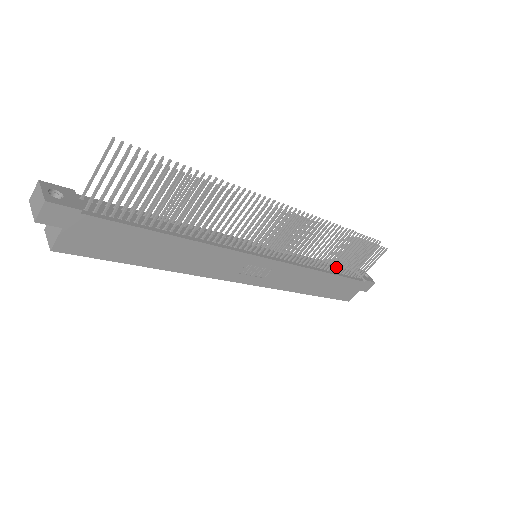
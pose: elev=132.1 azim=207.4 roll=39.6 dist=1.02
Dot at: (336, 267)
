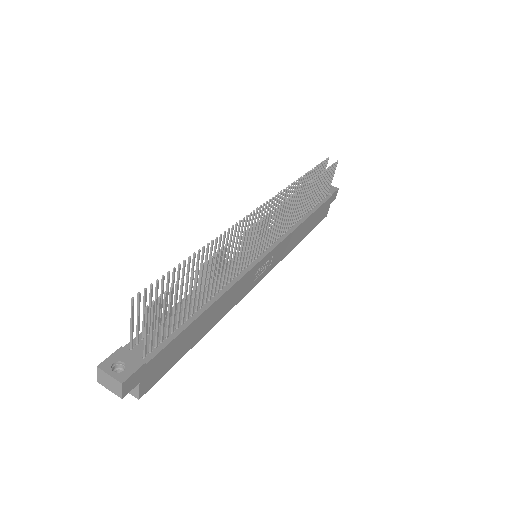
Dot at: occluded
